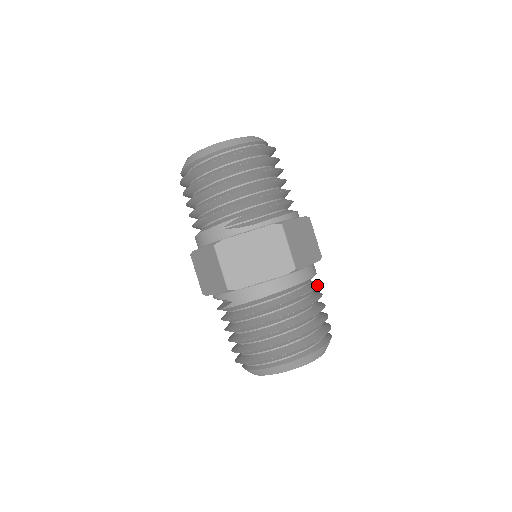
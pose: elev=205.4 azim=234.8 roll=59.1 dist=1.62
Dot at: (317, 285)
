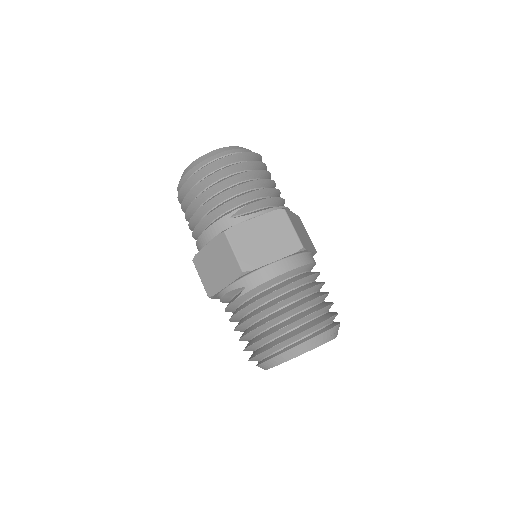
Dot at: occluded
